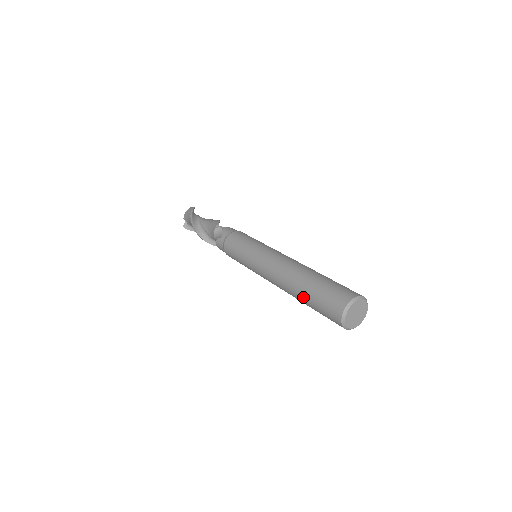
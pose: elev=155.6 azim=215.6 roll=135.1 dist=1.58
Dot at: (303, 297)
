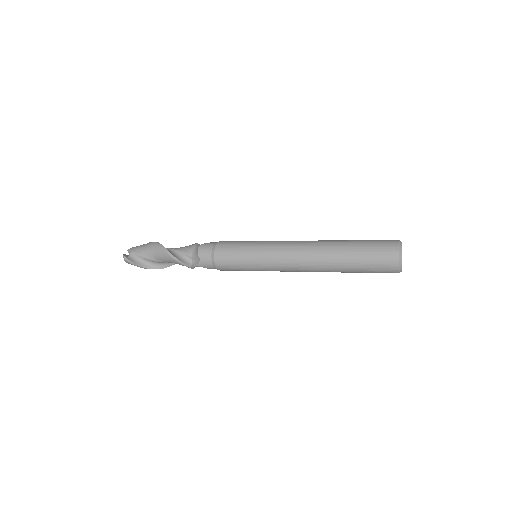
Dot at: (347, 244)
